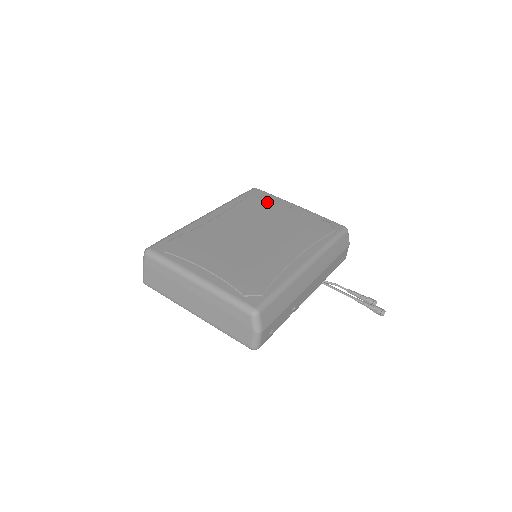
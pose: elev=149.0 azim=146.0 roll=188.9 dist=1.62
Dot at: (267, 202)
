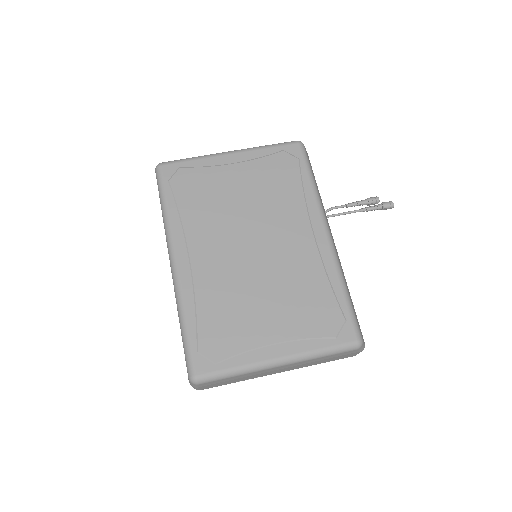
Dot at: (201, 180)
